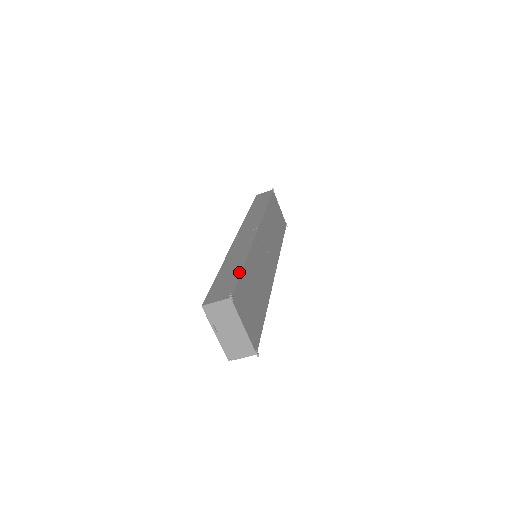
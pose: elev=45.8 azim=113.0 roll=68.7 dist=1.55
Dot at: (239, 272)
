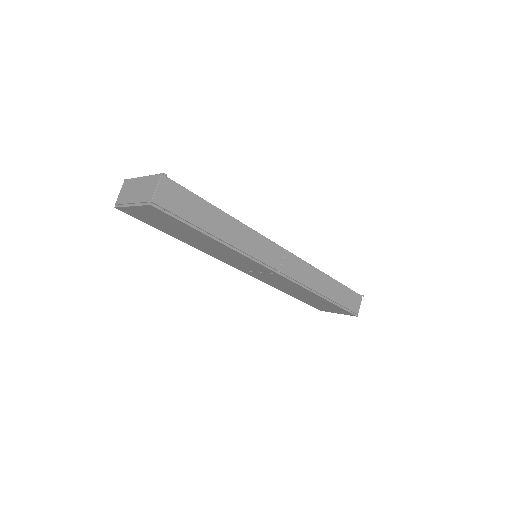
Dot at: occluded
